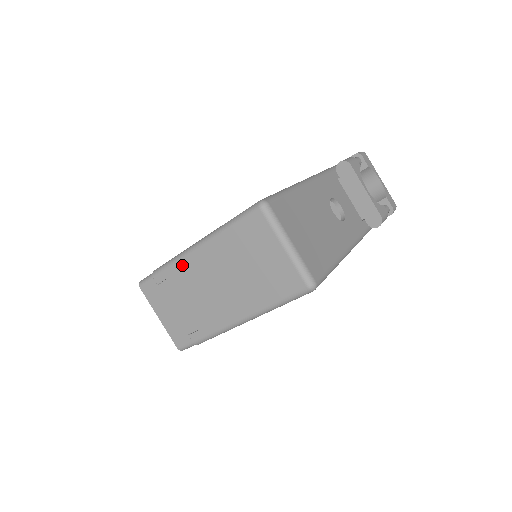
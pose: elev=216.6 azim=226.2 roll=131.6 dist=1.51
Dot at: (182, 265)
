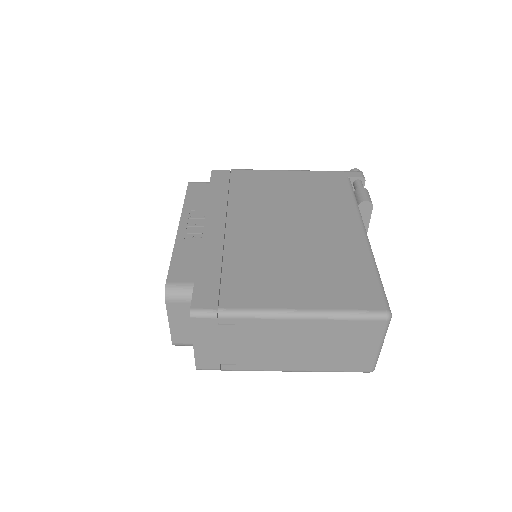
Dot at: (266, 322)
